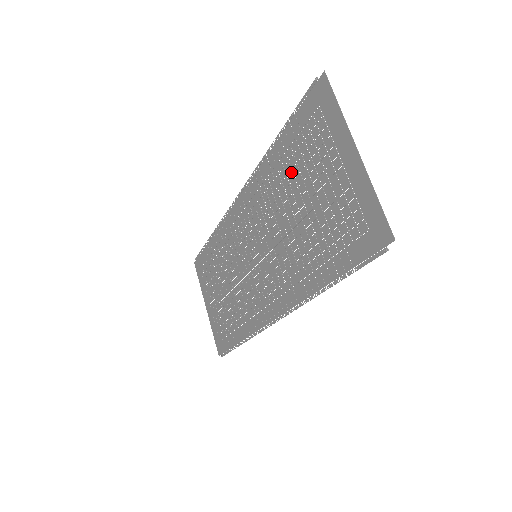
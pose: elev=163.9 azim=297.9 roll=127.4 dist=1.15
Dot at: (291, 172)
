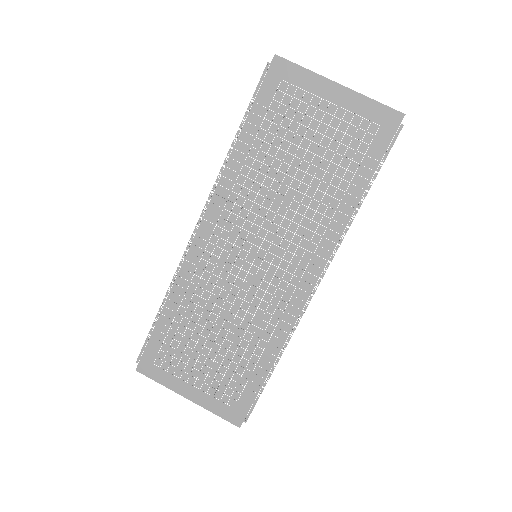
Dot at: (272, 147)
